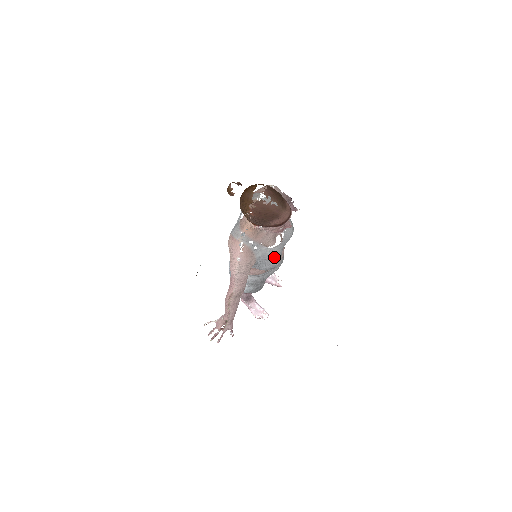
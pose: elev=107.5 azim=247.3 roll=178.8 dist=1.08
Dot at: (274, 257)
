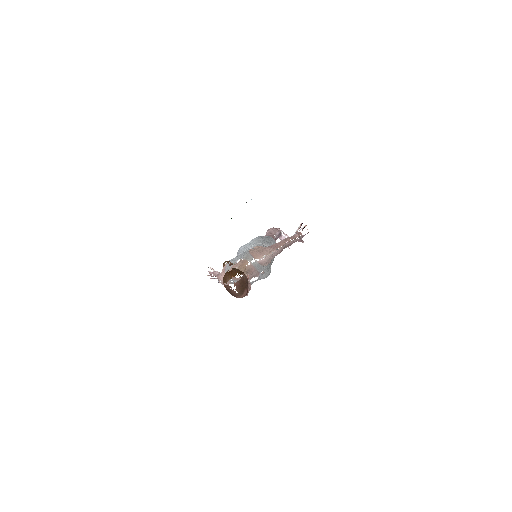
Dot at: occluded
